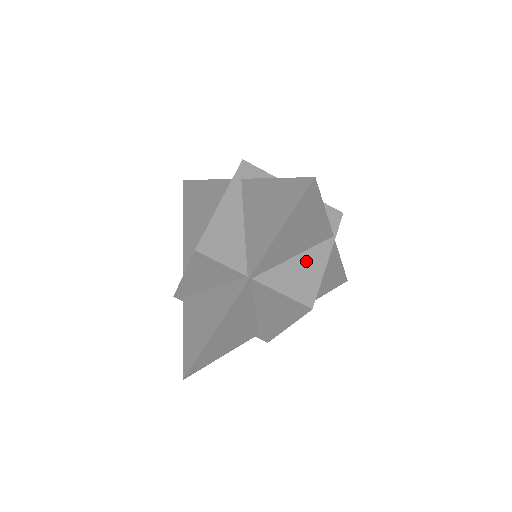
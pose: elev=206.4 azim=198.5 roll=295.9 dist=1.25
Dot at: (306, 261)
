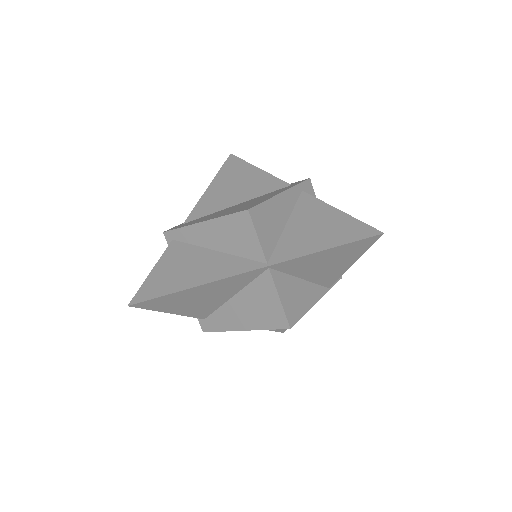
Dot at: (306, 289)
